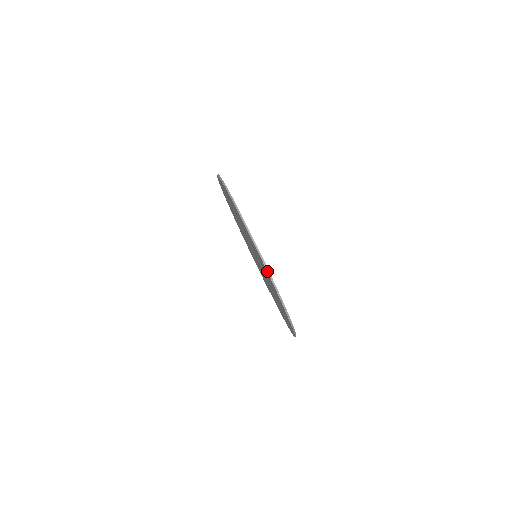
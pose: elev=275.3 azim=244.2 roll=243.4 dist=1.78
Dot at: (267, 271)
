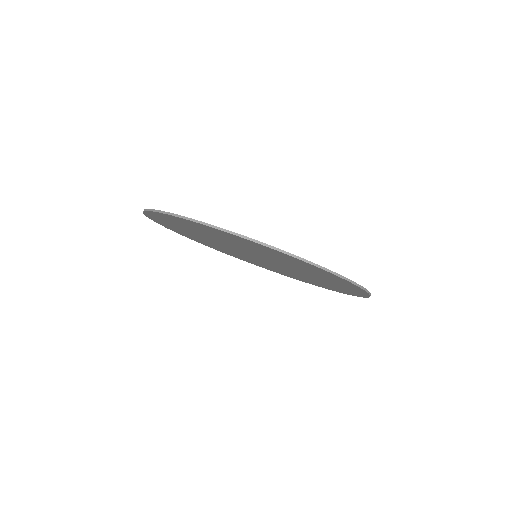
Dot at: (311, 264)
